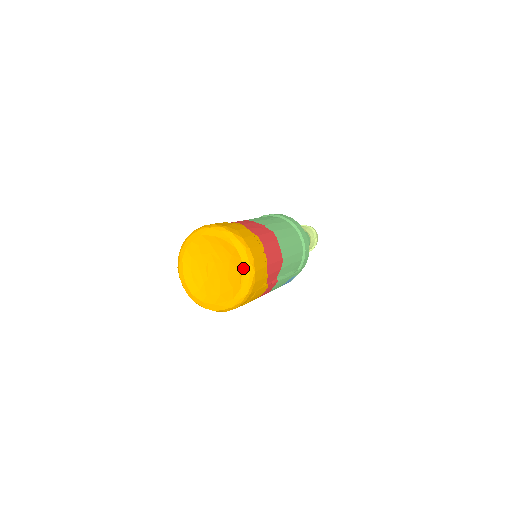
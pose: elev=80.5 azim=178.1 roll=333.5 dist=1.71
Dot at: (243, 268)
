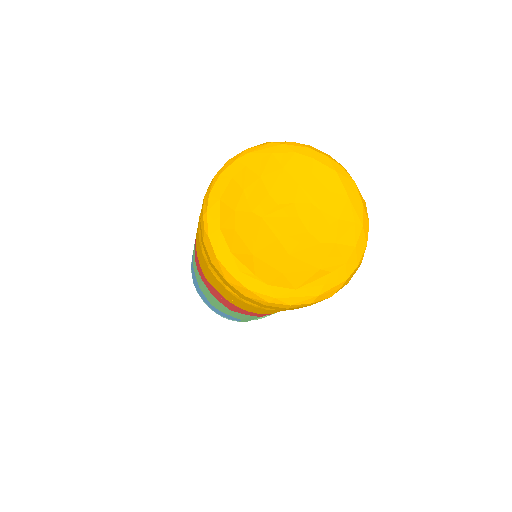
Dot at: (332, 275)
